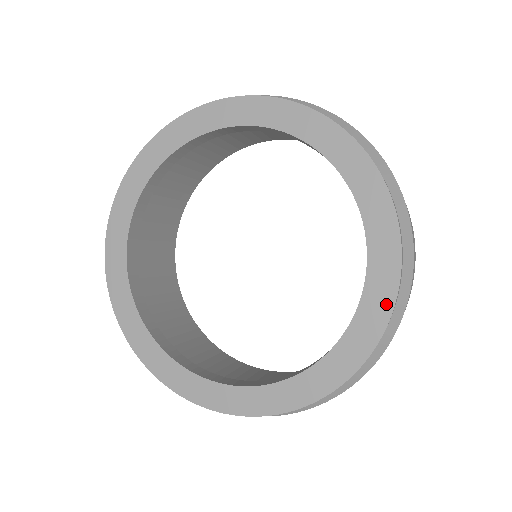
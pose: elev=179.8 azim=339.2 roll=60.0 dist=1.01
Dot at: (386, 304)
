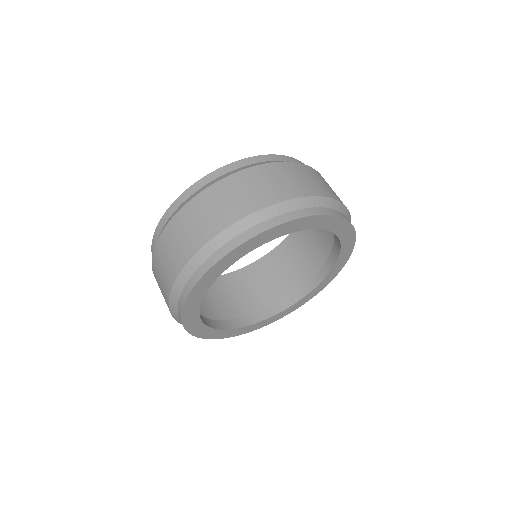
Dot at: (337, 272)
